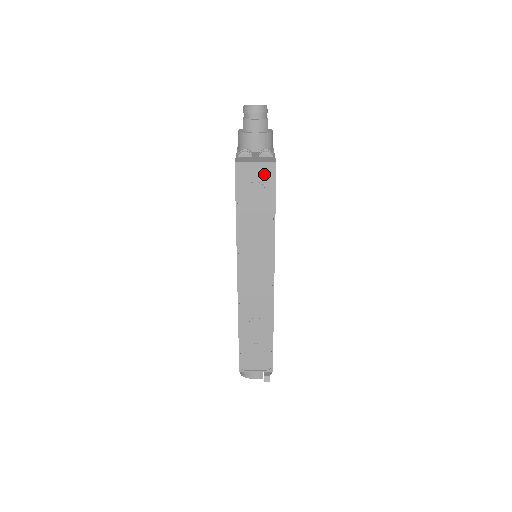
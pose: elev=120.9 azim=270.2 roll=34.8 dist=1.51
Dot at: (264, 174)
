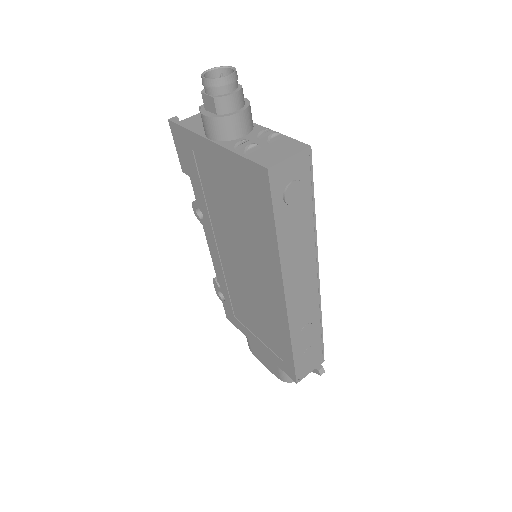
Dot at: (300, 167)
